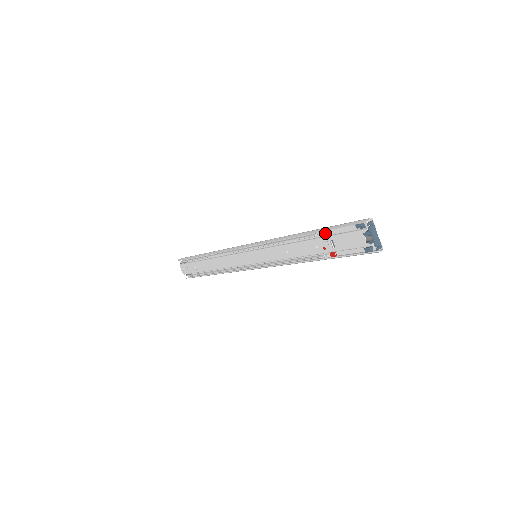
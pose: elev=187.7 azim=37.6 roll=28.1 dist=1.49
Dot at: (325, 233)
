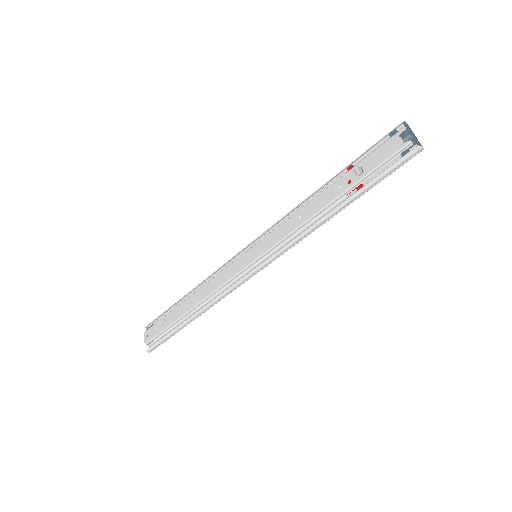
Dot at: (351, 167)
